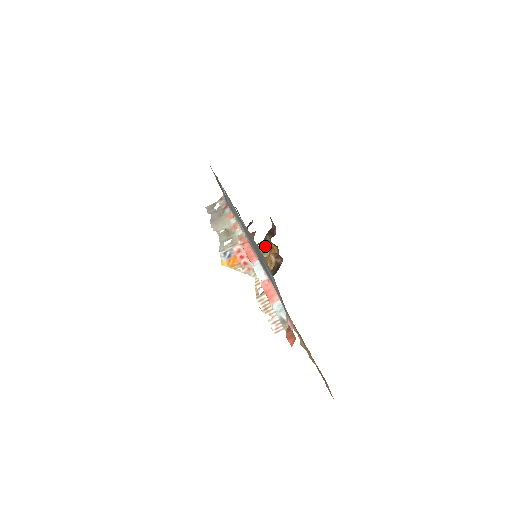
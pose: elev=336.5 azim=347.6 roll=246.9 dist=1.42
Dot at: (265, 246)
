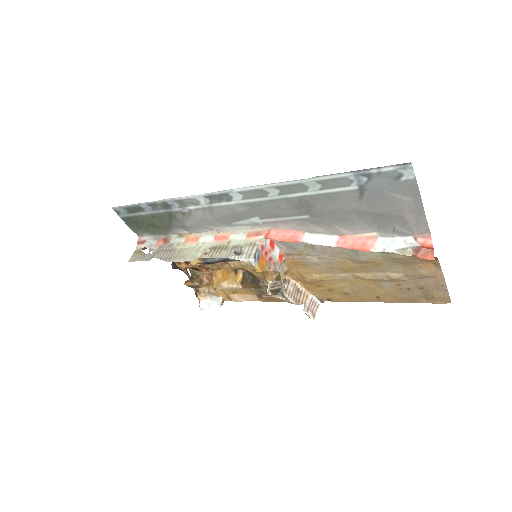
Dot at: (197, 274)
